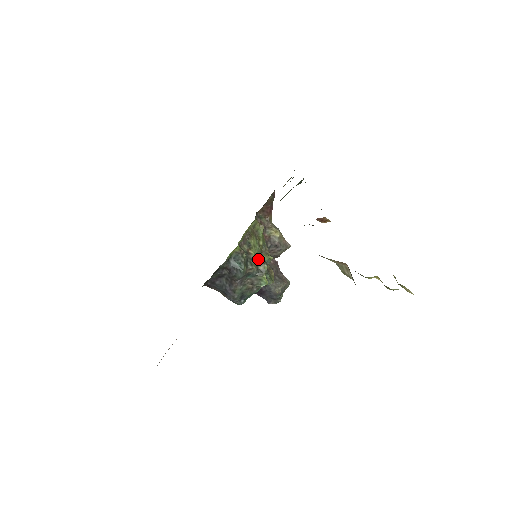
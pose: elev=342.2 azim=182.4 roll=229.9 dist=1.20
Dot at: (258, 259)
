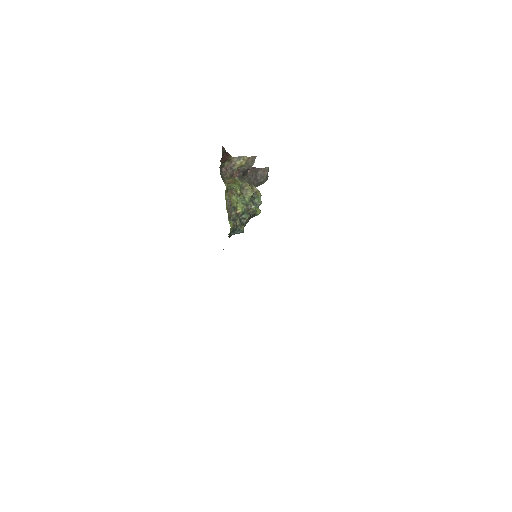
Dot at: (245, 207)
